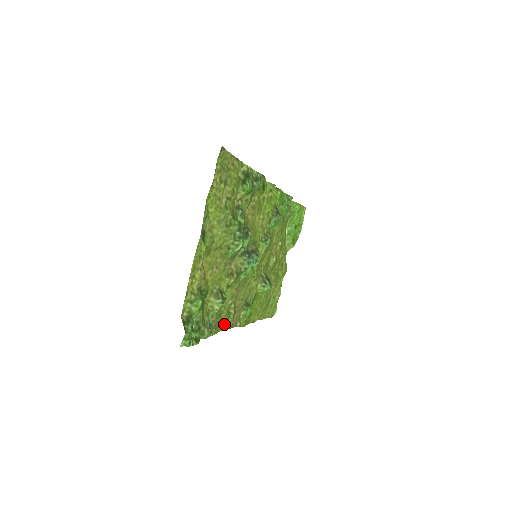
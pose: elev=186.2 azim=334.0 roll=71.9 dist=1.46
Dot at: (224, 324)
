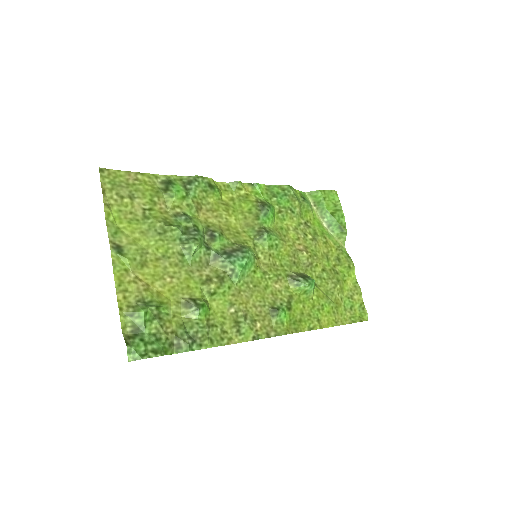
Dot at: (236, 336)
